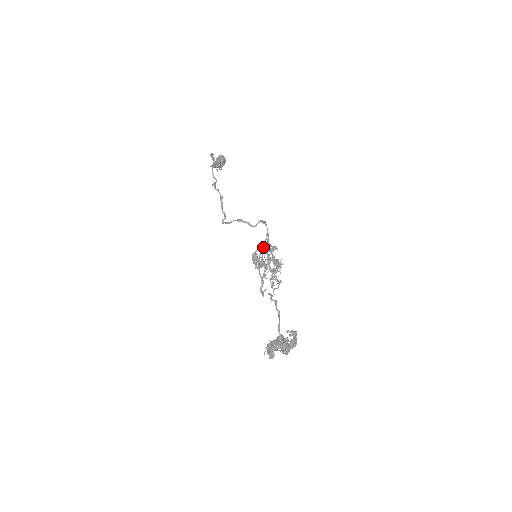
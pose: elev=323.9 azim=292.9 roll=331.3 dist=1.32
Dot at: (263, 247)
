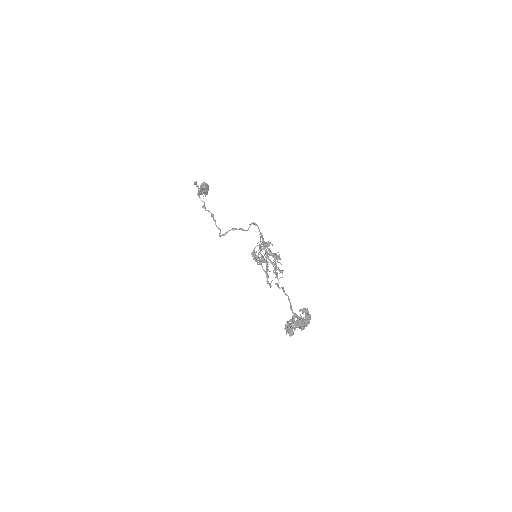
Dot at: (259, 245)
